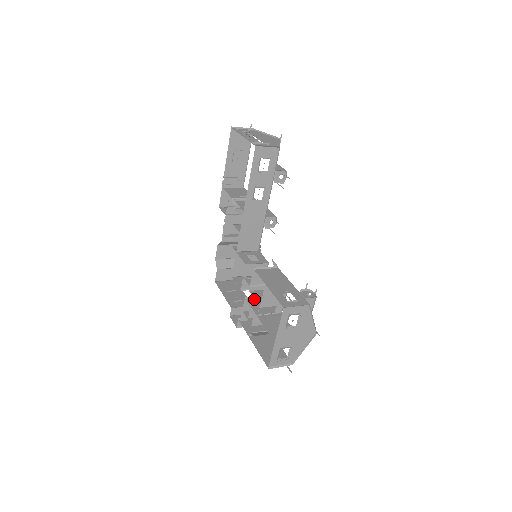
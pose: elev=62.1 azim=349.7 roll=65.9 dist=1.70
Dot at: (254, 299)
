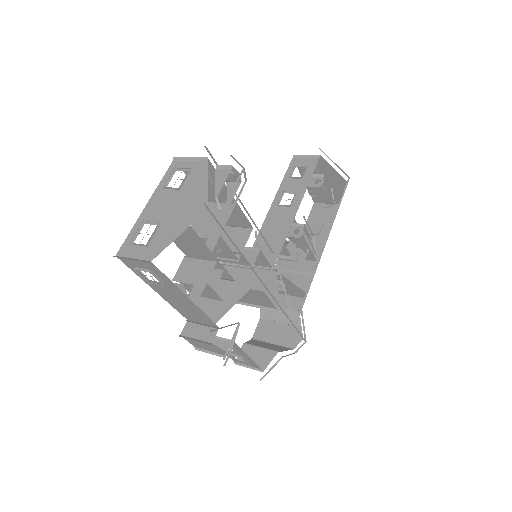
Dot at: occluded
